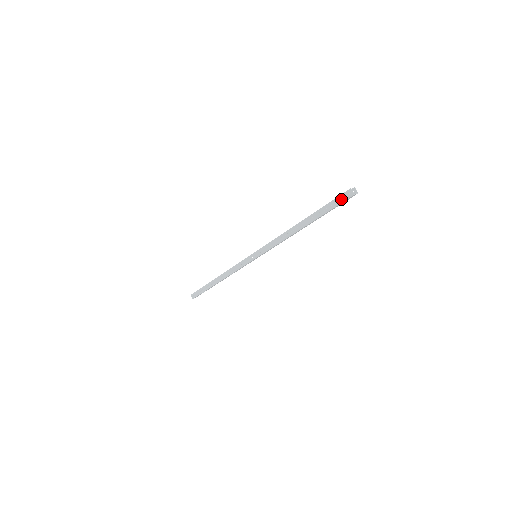
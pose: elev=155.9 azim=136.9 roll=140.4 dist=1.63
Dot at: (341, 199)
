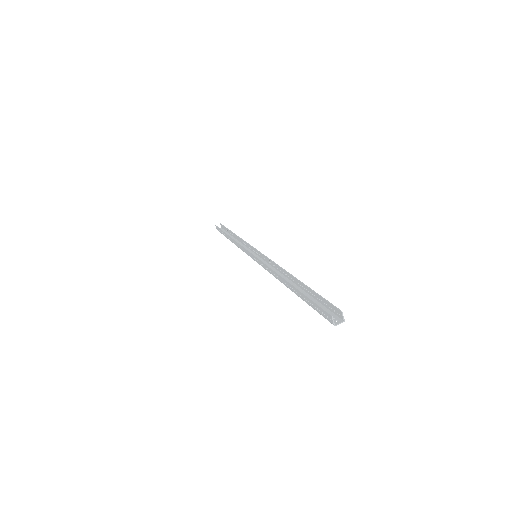
Dot at: (321, 312)
